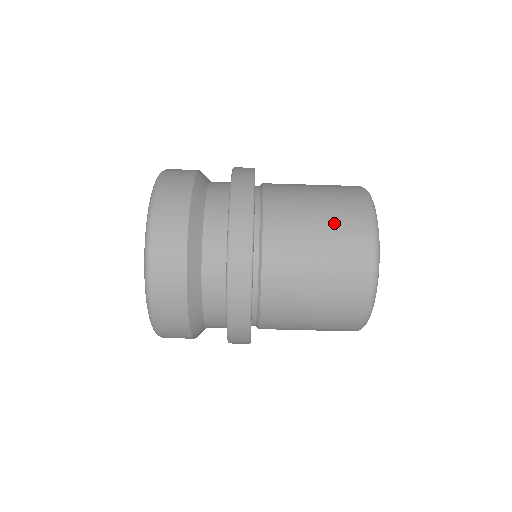
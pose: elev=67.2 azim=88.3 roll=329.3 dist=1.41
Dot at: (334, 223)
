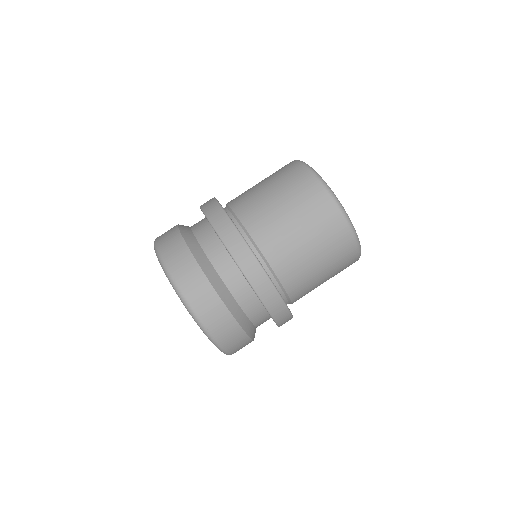
Dot at: (303, 212)
